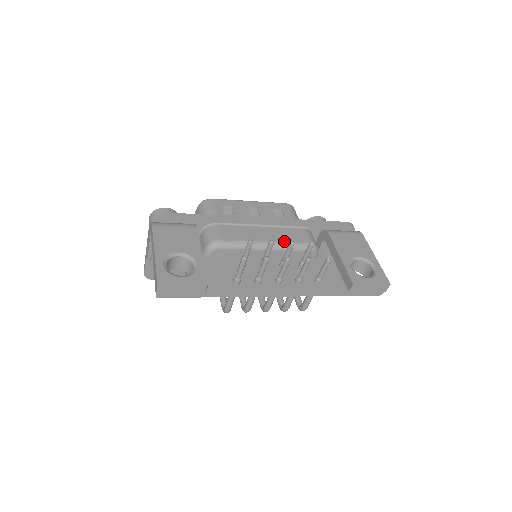
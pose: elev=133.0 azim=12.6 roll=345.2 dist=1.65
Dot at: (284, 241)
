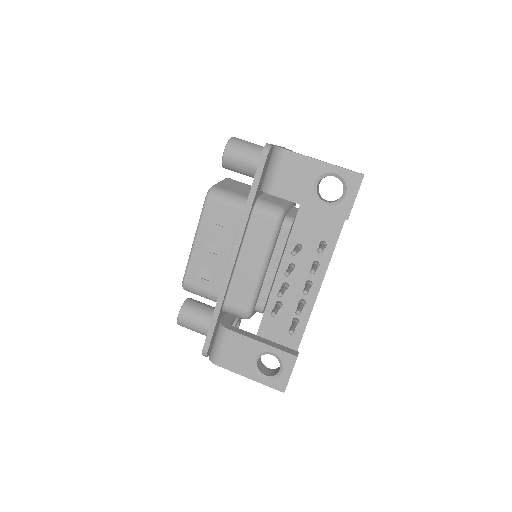
Dot at: (264, 249)
